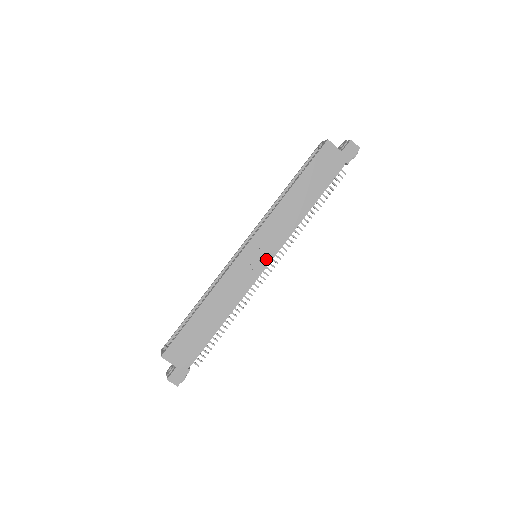
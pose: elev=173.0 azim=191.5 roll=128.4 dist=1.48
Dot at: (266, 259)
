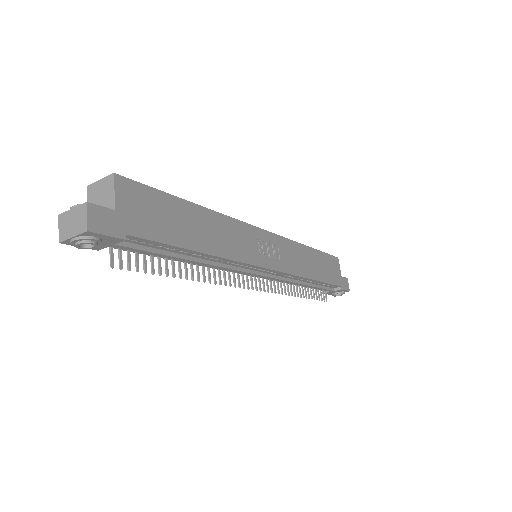
Dot at: (272, 263)
